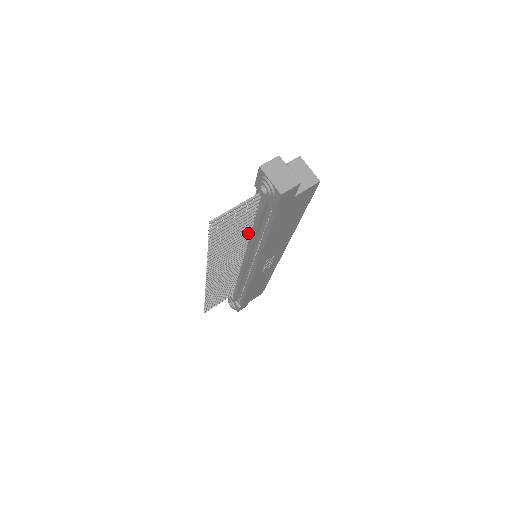
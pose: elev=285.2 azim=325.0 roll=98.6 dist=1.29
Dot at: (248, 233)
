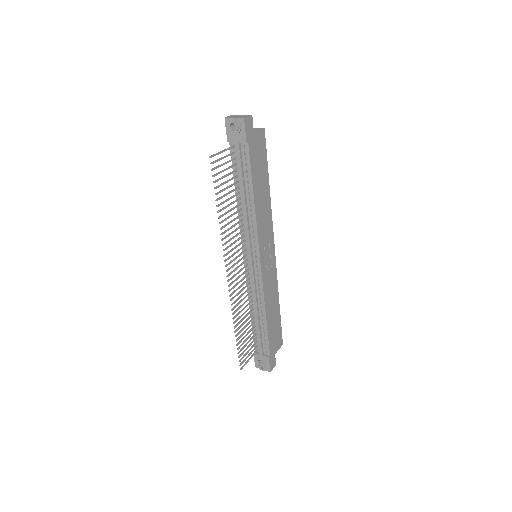
Dot at: (240, 209)
